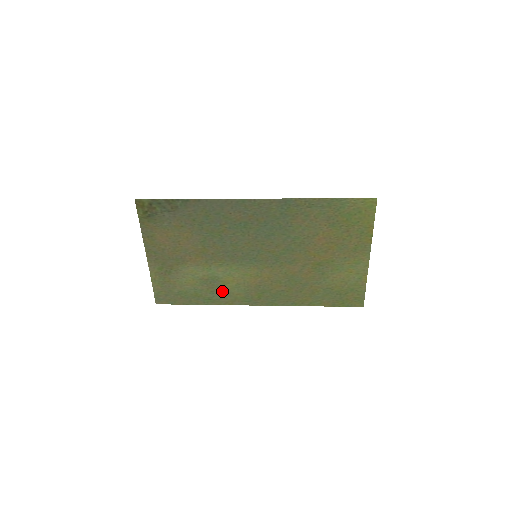
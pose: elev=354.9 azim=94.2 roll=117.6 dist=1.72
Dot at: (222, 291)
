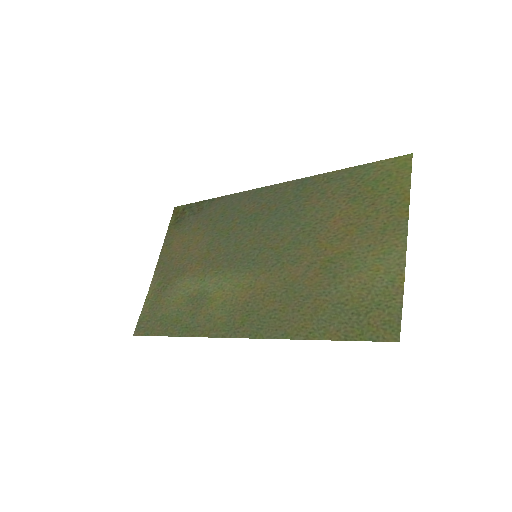
Dot at: (204, 314)
